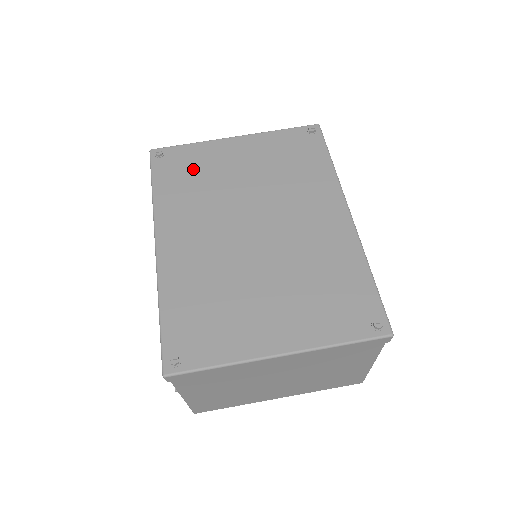
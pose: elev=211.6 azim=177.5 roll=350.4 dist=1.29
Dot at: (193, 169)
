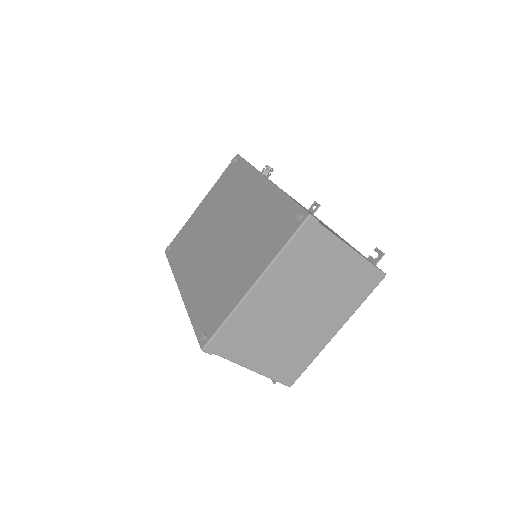
Dot at: (186, 239)
